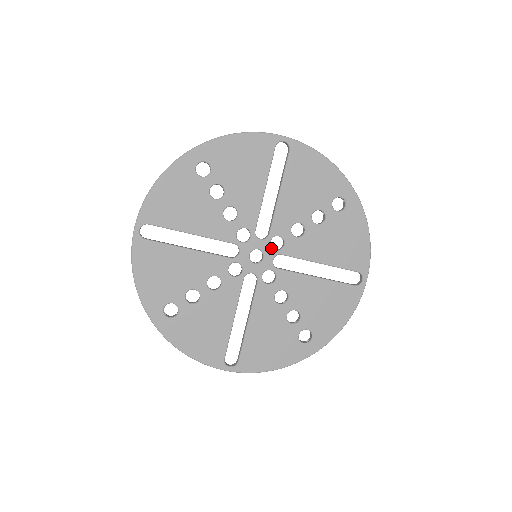
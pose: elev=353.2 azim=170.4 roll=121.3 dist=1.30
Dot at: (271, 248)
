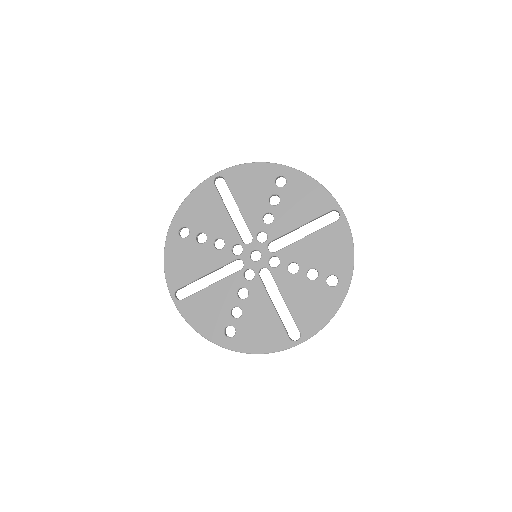
Dot at: (268, 260)
